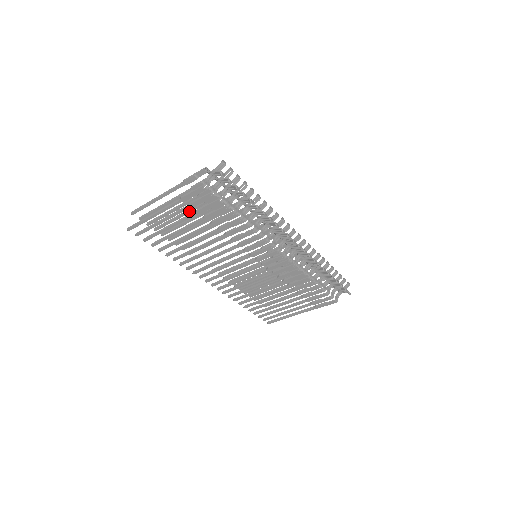
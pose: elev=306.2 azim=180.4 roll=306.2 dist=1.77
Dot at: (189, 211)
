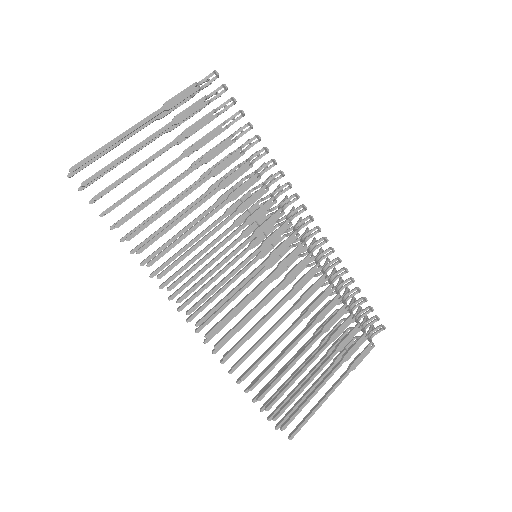
Dot at: occluded
